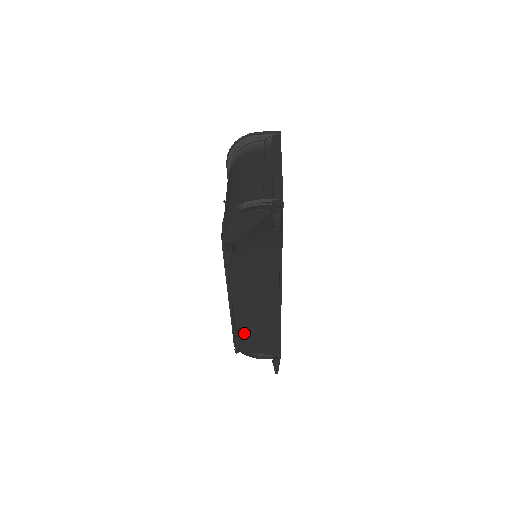
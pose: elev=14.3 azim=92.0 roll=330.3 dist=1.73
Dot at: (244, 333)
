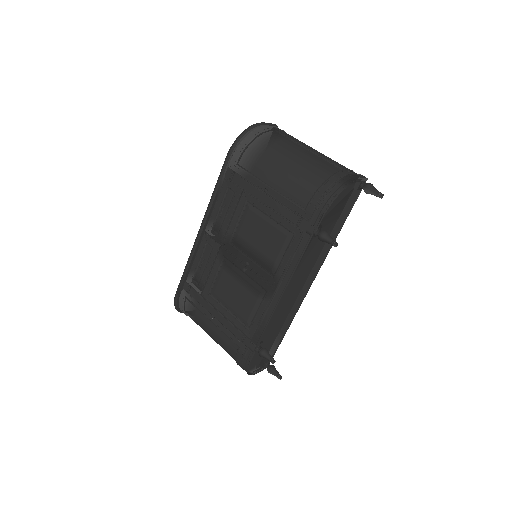
Dot at: occluded
